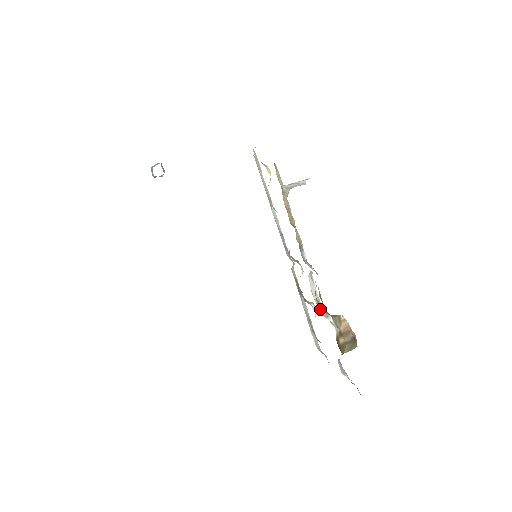
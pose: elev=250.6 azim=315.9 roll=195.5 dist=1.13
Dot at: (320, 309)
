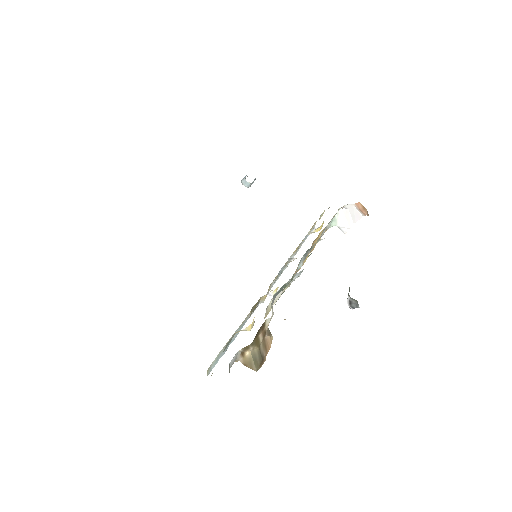
Dot at: (272, 302)
